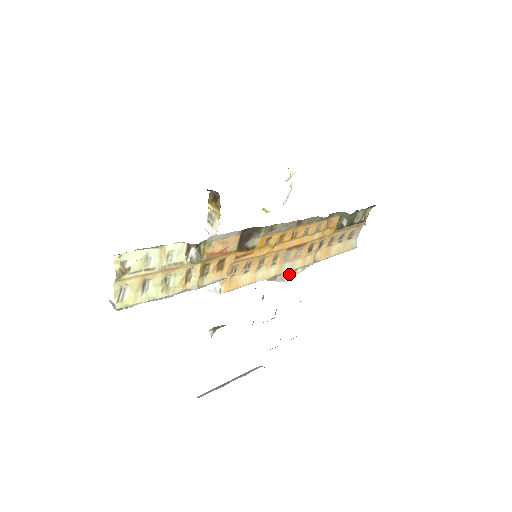
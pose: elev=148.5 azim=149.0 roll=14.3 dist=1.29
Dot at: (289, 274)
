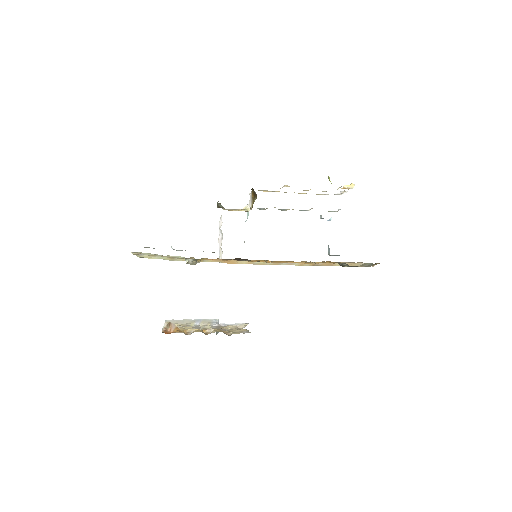
Dot at: occluded
